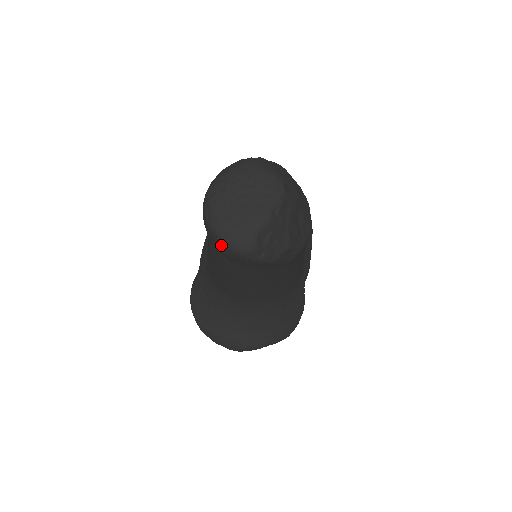
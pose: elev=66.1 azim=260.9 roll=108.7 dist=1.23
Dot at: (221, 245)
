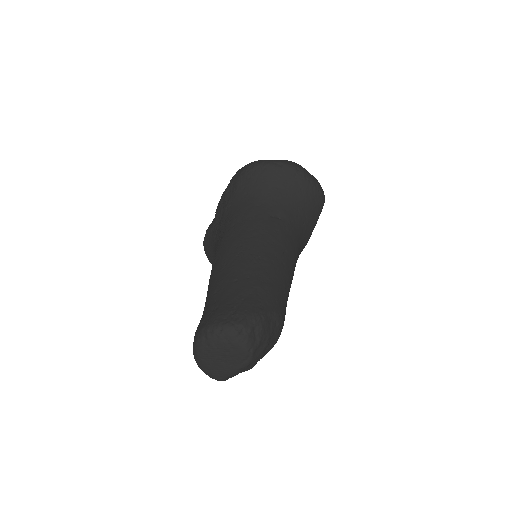
Dot at: occluded
